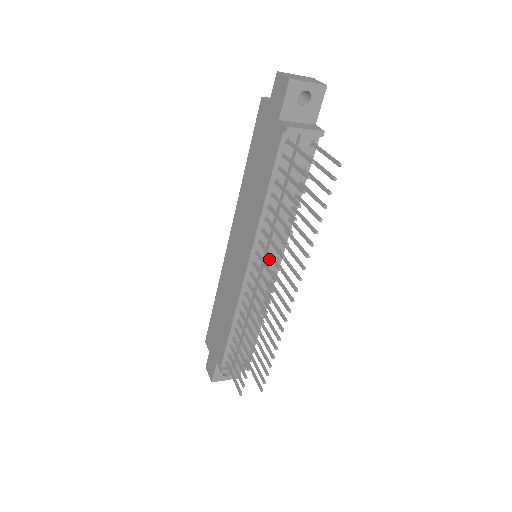
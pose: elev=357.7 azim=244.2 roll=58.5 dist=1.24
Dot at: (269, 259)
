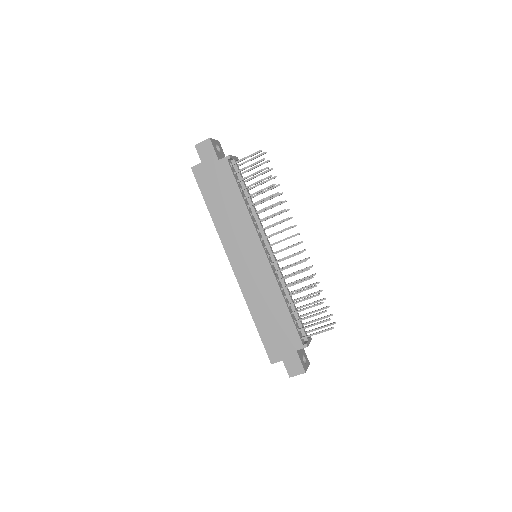
Dot at: (268, 241)
